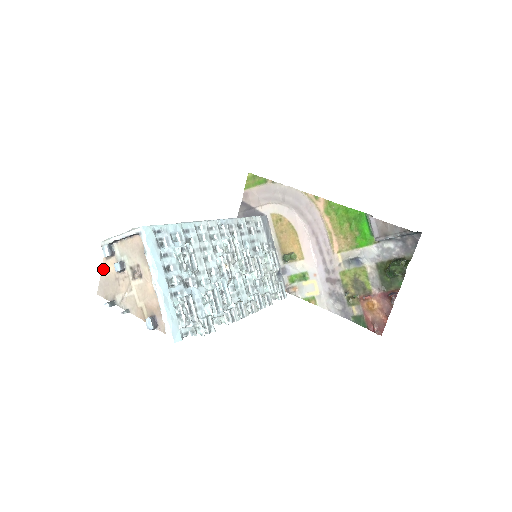
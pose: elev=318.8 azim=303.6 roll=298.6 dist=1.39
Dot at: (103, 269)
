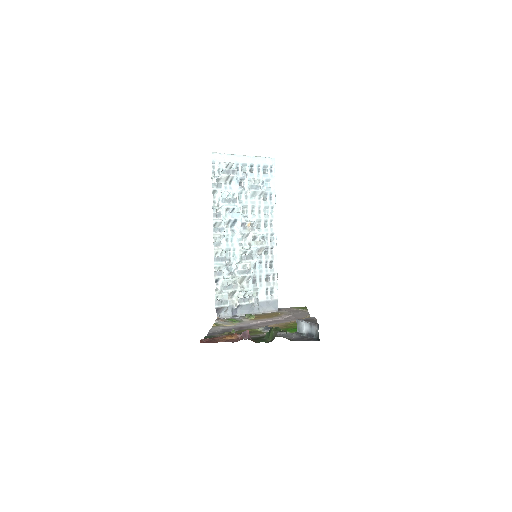
Dot at: occluded
